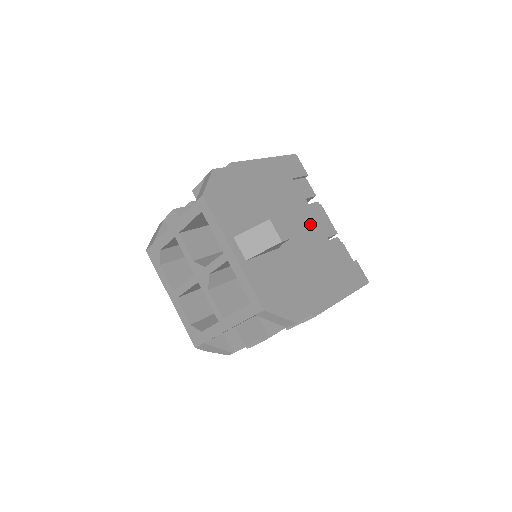
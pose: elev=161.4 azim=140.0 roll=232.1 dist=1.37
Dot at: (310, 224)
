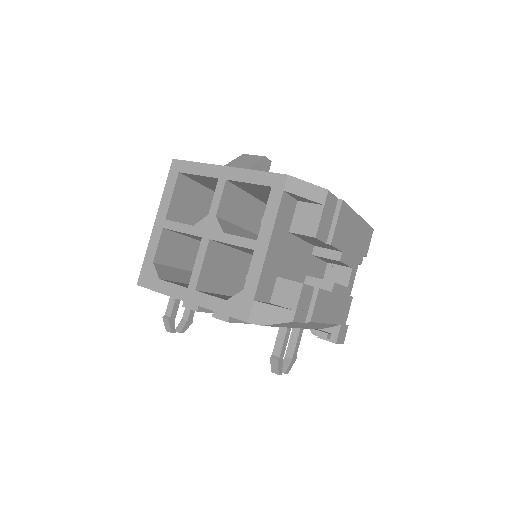
Dot at: occluded
